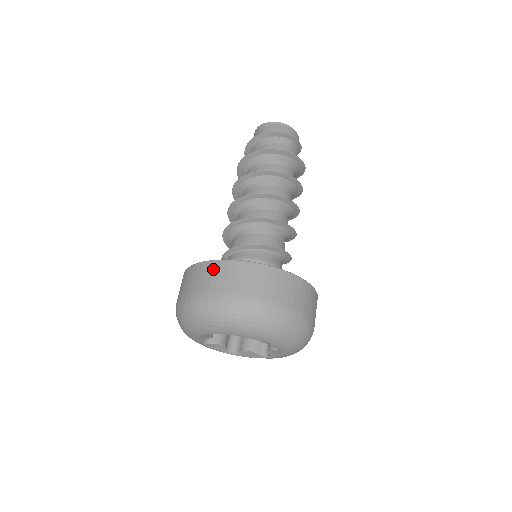
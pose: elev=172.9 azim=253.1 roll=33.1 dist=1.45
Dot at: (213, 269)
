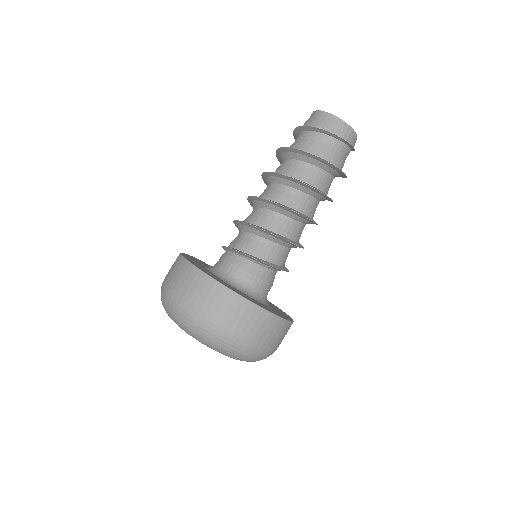
Dot at: (185, 271)
